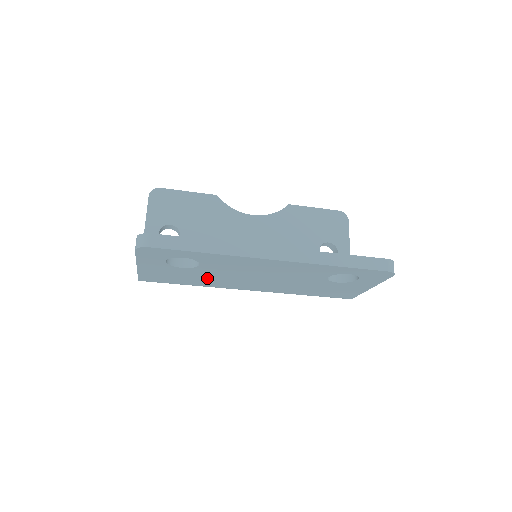
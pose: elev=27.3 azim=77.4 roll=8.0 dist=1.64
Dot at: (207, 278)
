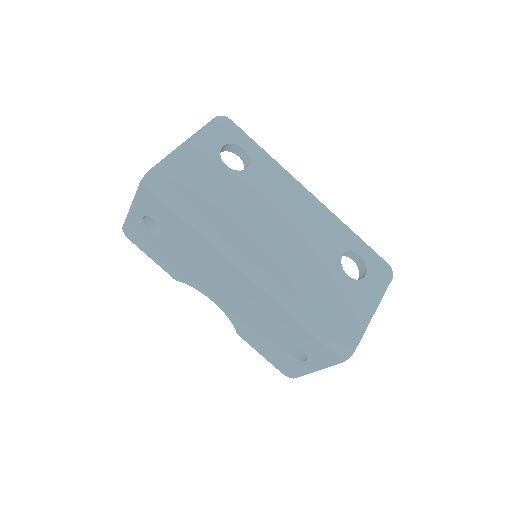
Dot at: (232, 201)
